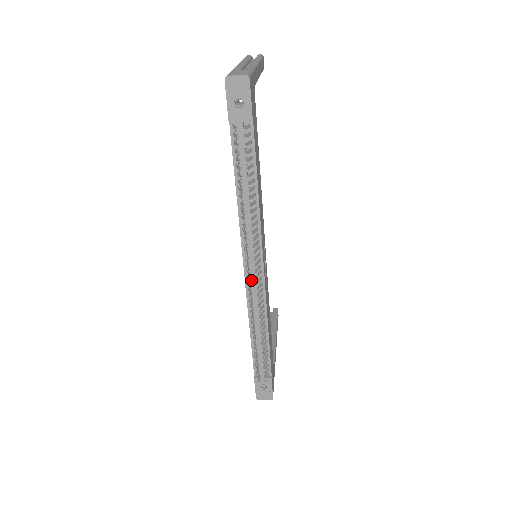
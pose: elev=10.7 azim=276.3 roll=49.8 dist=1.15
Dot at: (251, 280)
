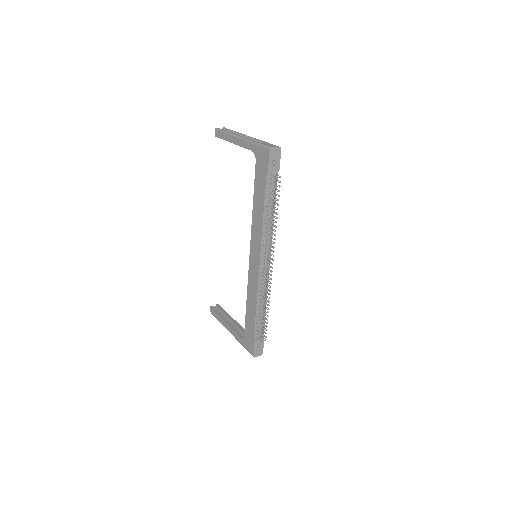
Dot at: (262, 270)
